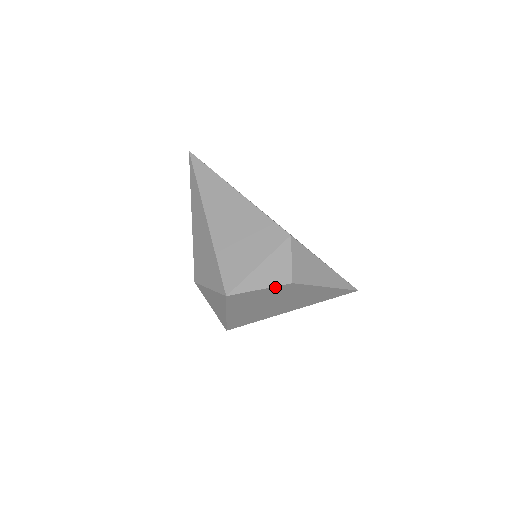
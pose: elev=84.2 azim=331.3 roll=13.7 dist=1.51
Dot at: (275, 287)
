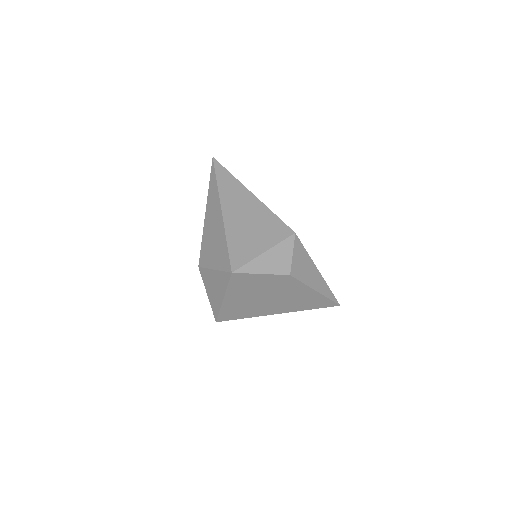
Dot at: (275, 275)
